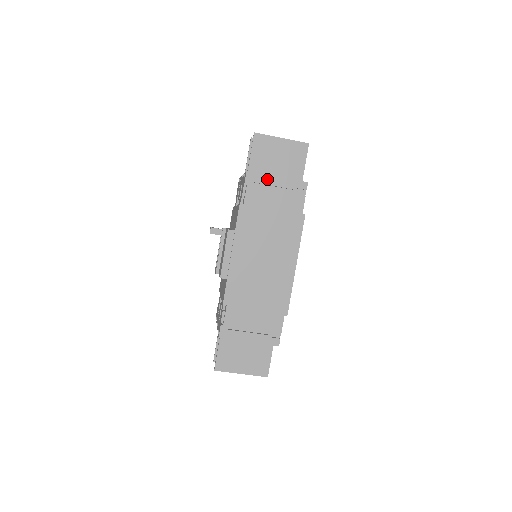
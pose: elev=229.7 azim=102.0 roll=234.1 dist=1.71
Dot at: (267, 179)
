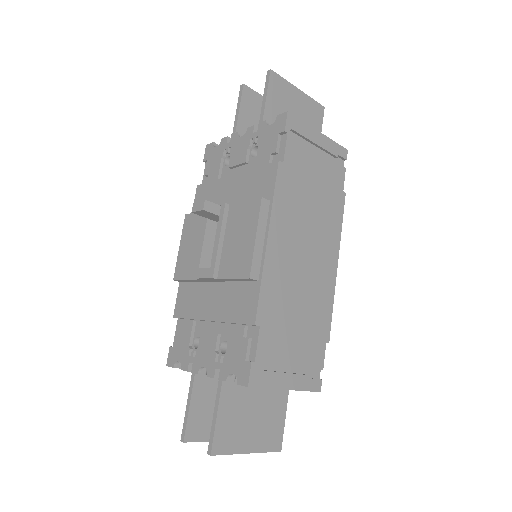
Dot at: (309, 131)
